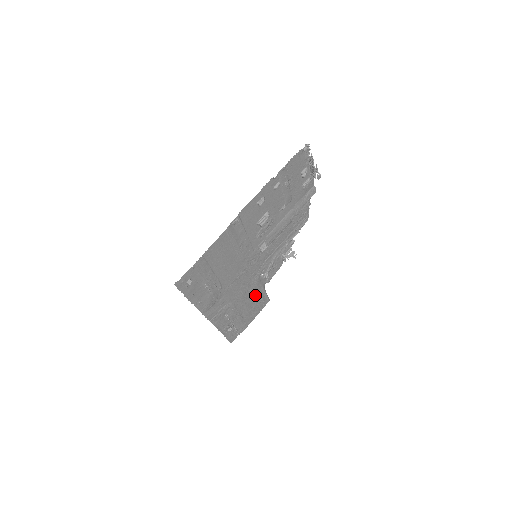
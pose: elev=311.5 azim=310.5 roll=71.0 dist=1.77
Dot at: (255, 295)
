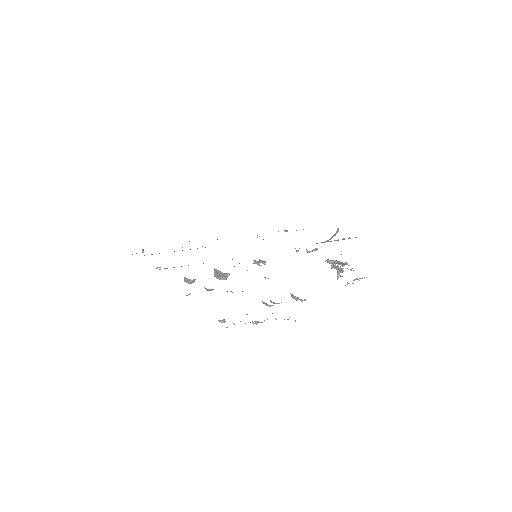
Dot at: occluded
